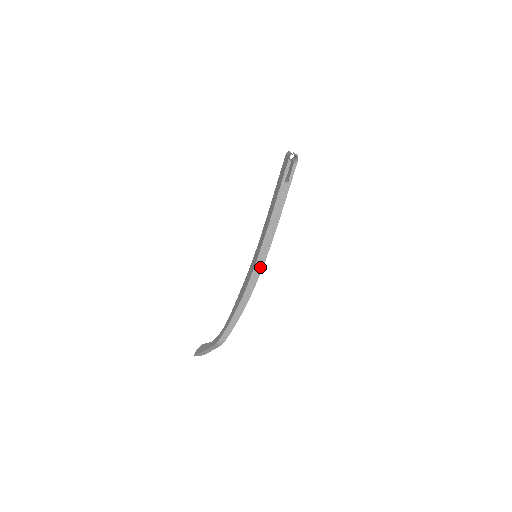
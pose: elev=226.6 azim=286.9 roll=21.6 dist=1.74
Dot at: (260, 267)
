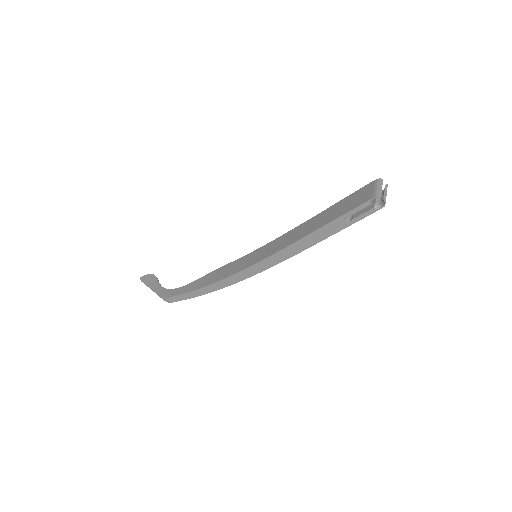
Dot at: (251, 273)
